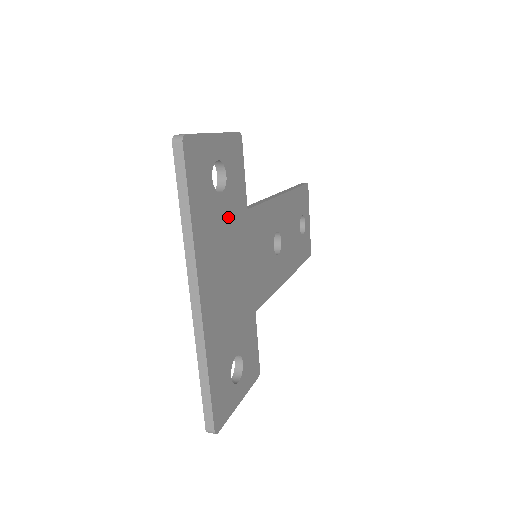
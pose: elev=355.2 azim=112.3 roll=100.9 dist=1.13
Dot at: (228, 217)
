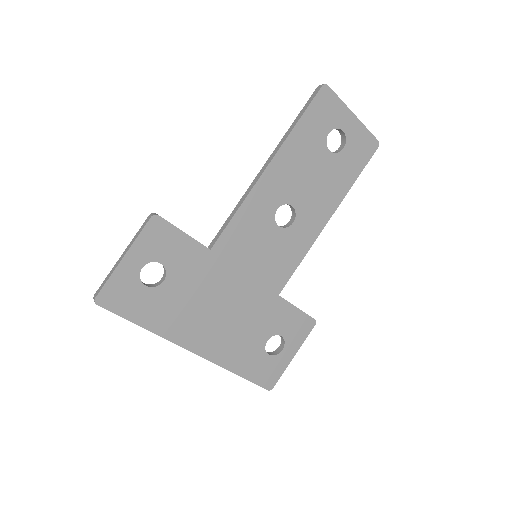
Dot at: (187, 283)
